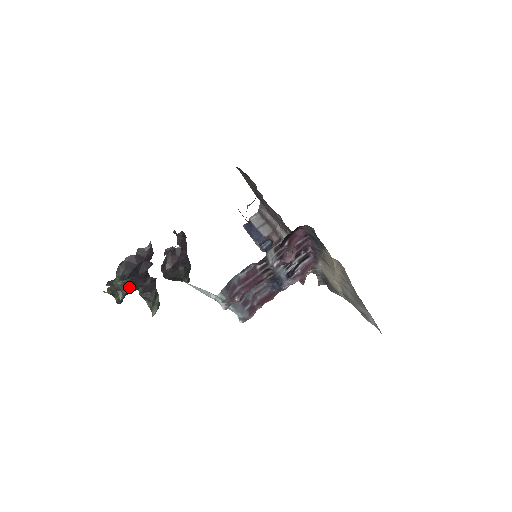
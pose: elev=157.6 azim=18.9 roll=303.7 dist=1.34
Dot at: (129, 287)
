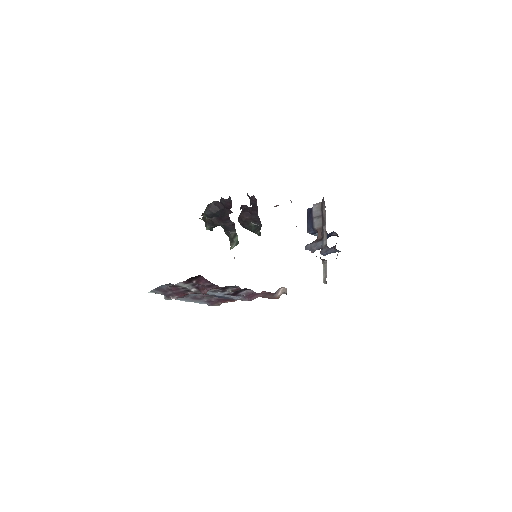
Dot at: (213, 223)
